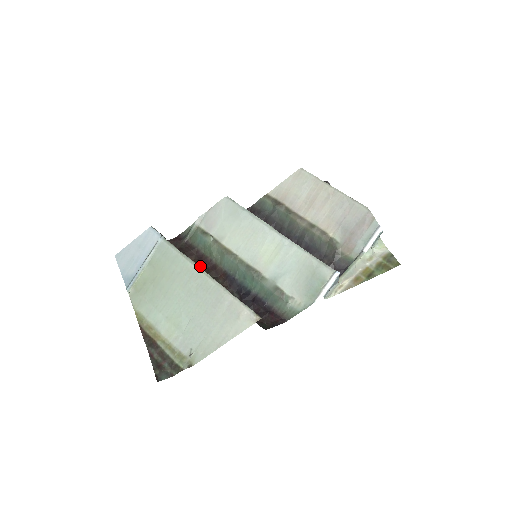
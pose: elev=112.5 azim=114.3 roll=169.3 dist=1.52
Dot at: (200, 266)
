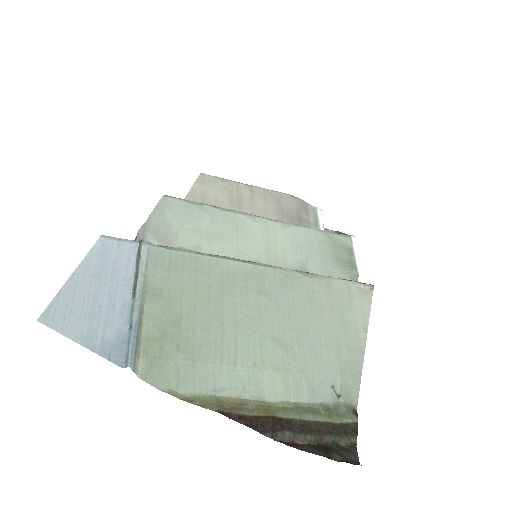
Dot at: occluded
